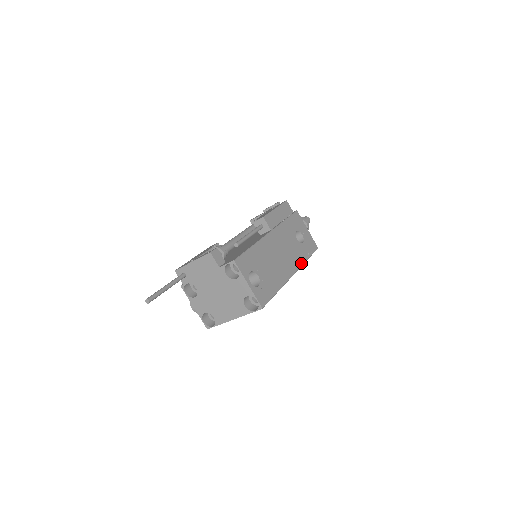
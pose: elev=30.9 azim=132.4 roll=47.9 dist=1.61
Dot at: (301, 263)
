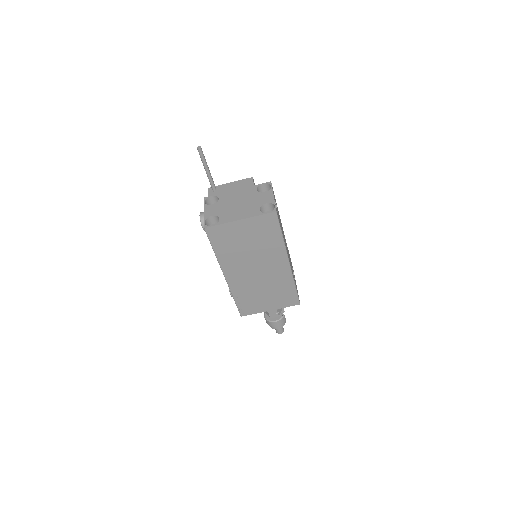
Dot at: occluded
